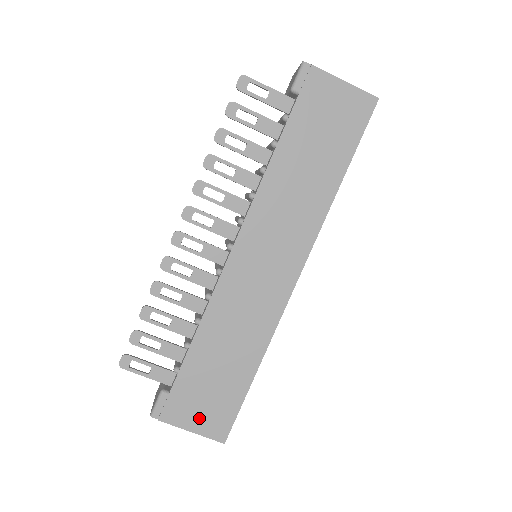
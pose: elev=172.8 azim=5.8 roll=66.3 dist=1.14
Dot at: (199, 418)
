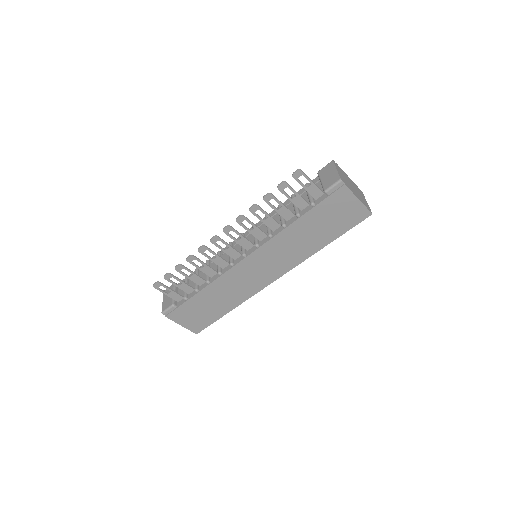
Dot at: (188, 321)
